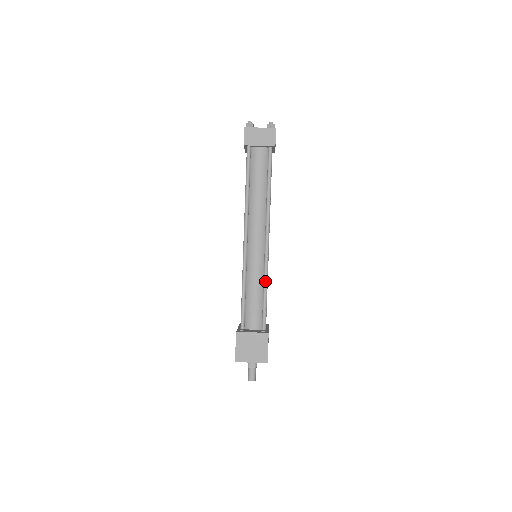
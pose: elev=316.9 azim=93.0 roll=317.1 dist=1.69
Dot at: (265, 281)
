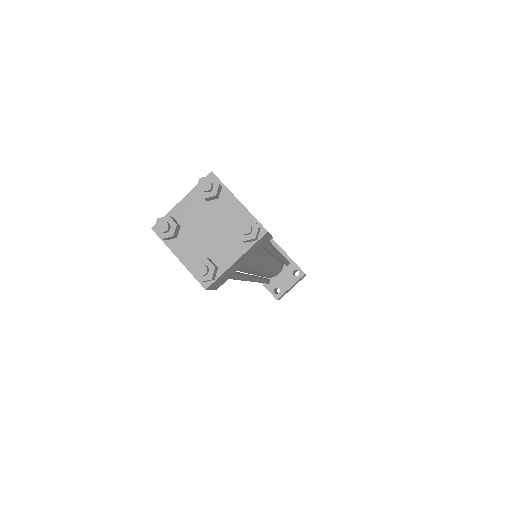
Dot at: occluded
